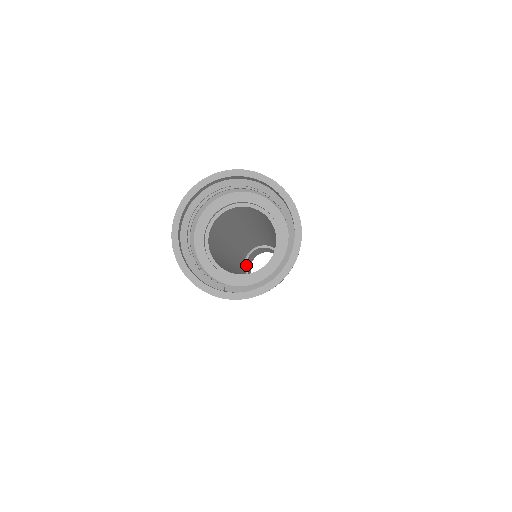
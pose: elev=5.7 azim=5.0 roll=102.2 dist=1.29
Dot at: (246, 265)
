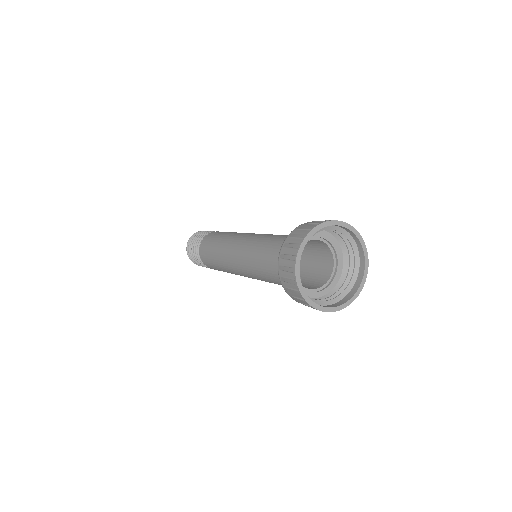
Dot at: occluded
